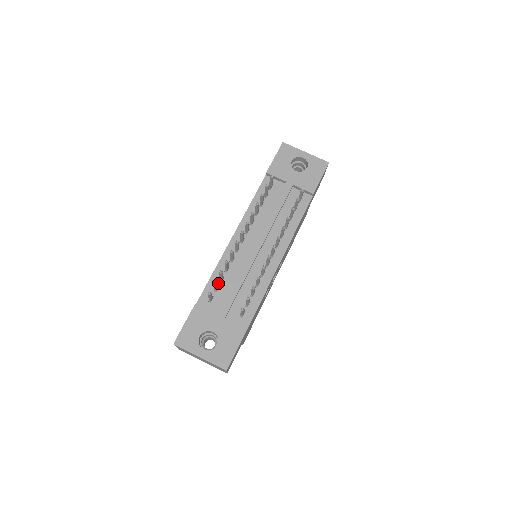
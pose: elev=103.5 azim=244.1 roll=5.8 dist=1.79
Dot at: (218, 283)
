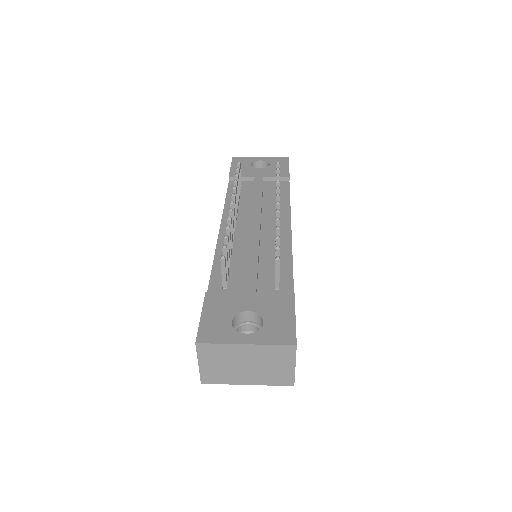
Dot at: occluded
